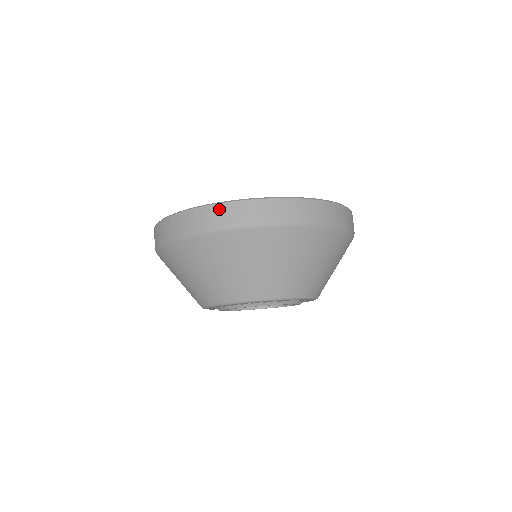
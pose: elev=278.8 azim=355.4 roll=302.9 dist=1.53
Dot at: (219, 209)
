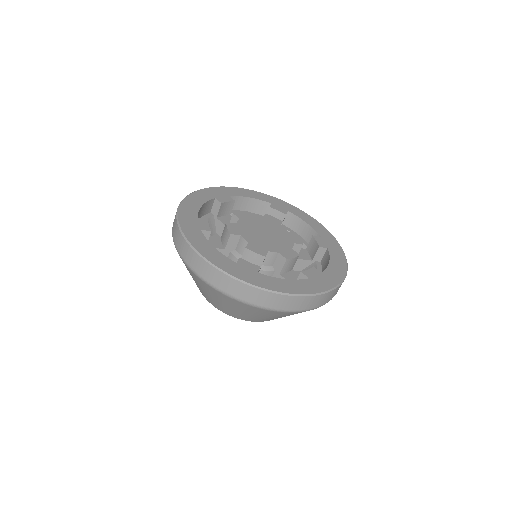
Dot at: (179, 236)
